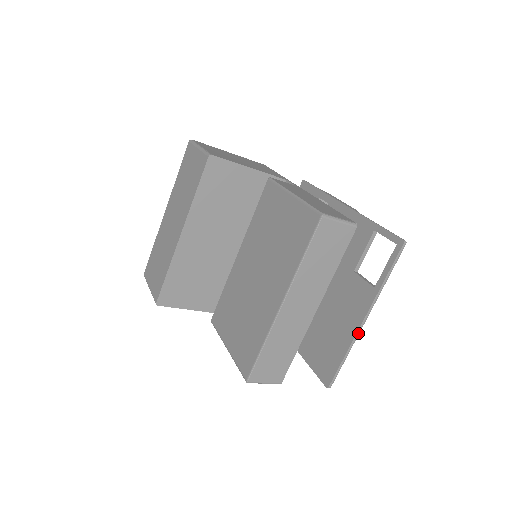
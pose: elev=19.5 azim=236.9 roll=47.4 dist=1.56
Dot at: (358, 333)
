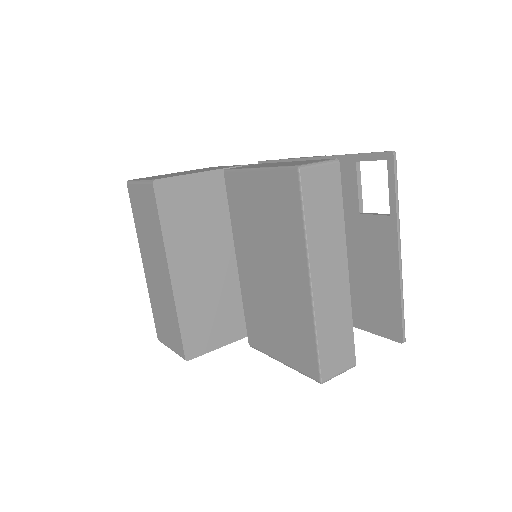
Dot at: (401, 270)
